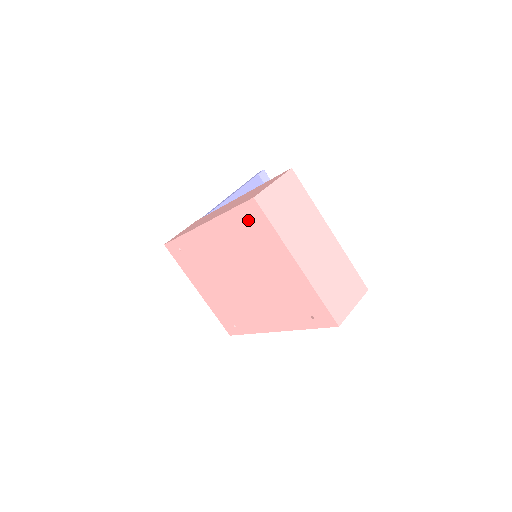
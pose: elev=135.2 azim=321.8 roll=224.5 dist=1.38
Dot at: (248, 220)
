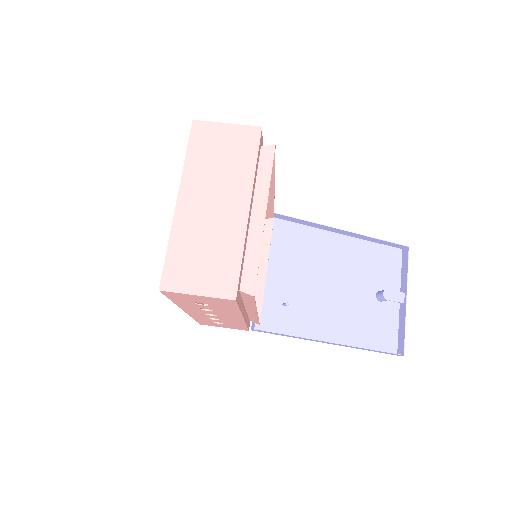
Dot at: occluded
